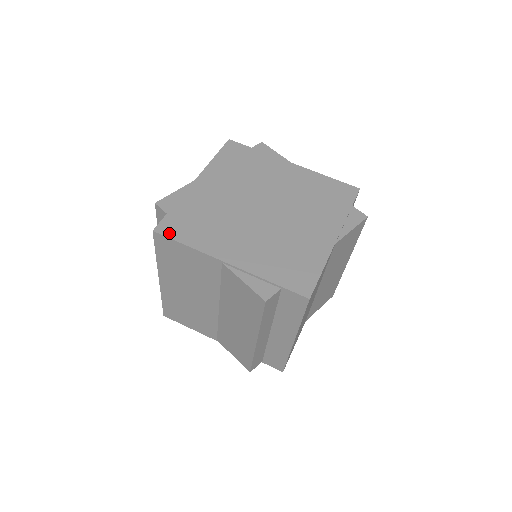
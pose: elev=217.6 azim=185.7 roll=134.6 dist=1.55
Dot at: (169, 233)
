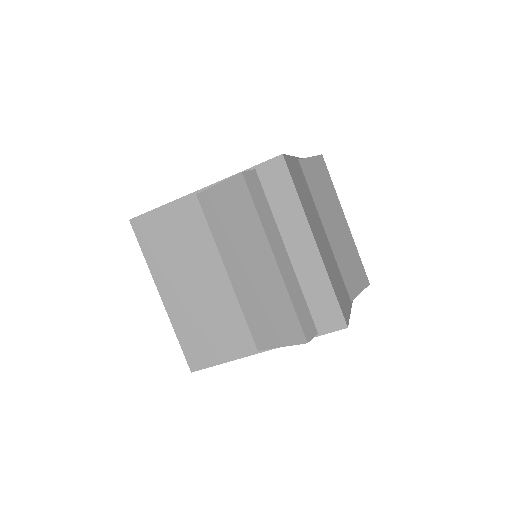
Dot at: (144, 214)
